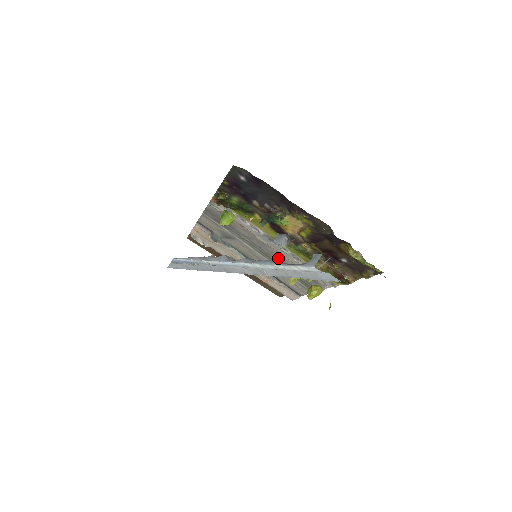
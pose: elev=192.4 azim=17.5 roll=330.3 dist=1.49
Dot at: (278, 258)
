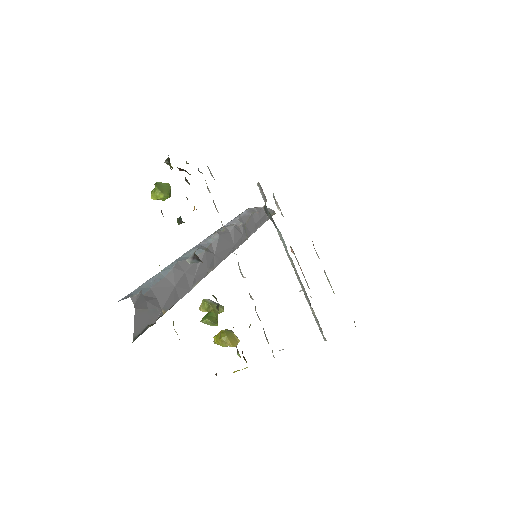
Dot at: occluded
